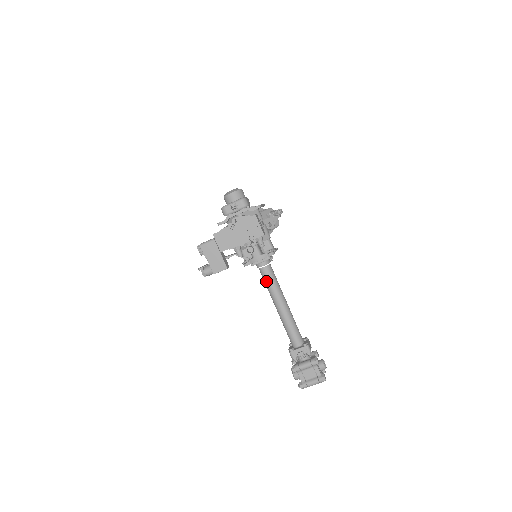
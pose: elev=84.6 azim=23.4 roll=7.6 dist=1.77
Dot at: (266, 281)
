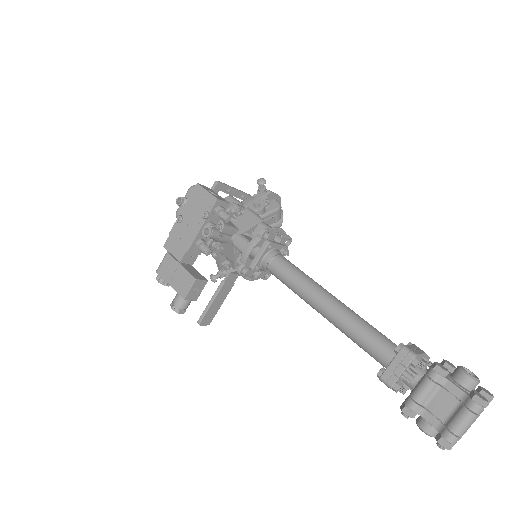
Dot at: (284, 281)
